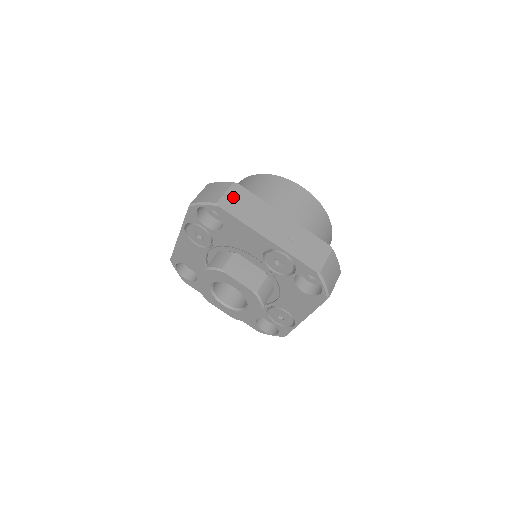
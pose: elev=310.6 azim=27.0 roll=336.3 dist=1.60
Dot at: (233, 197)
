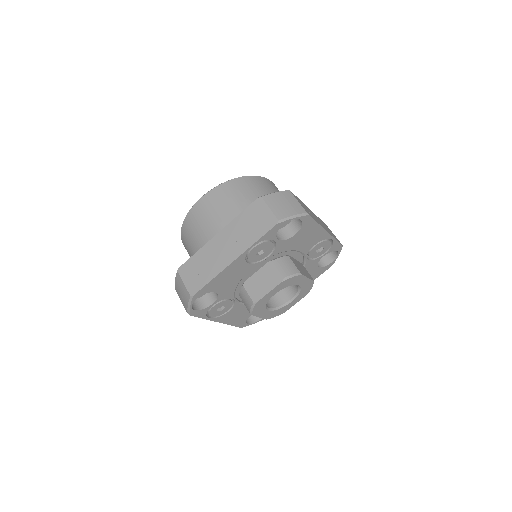
Dot at: (301, 204)
